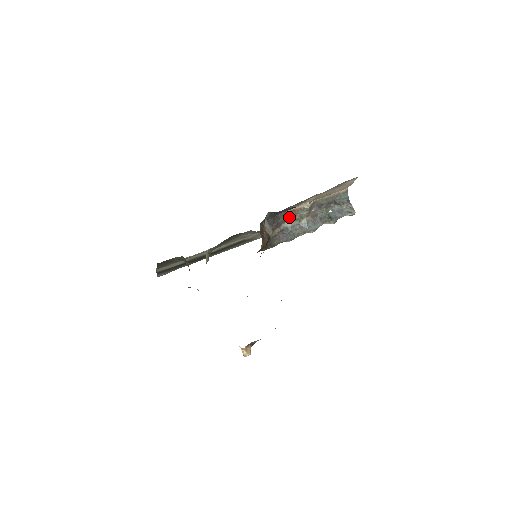
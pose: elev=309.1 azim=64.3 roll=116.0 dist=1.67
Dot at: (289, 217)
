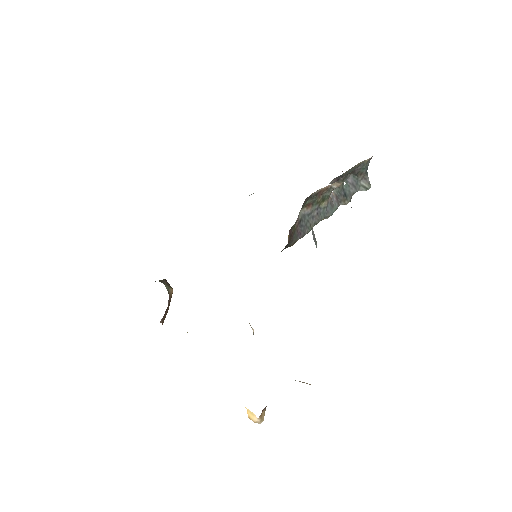
Dot at: (311, 200)
